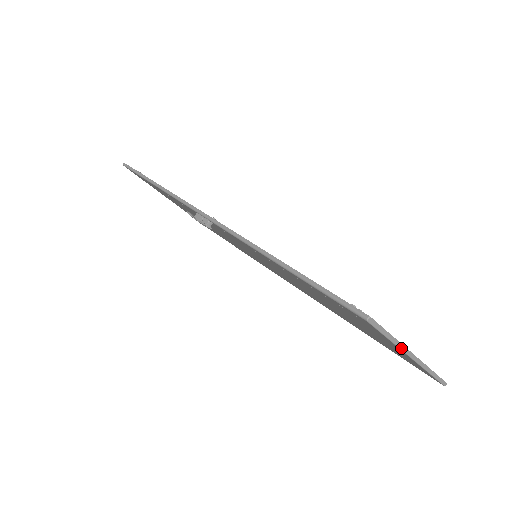
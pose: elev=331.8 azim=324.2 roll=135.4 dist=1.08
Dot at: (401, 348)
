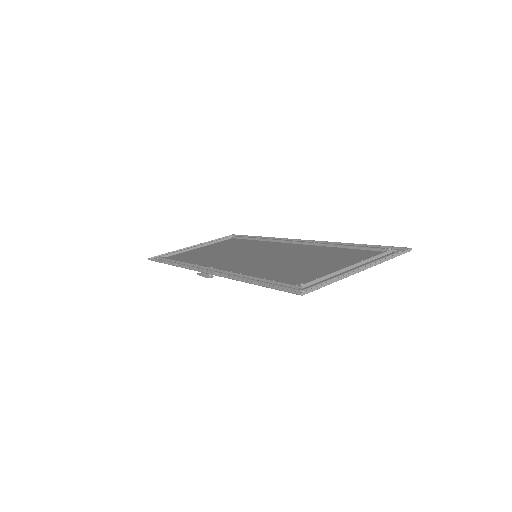
Dot at: occluded
